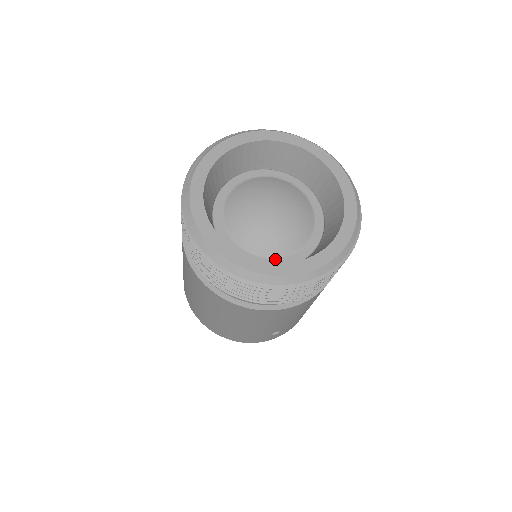
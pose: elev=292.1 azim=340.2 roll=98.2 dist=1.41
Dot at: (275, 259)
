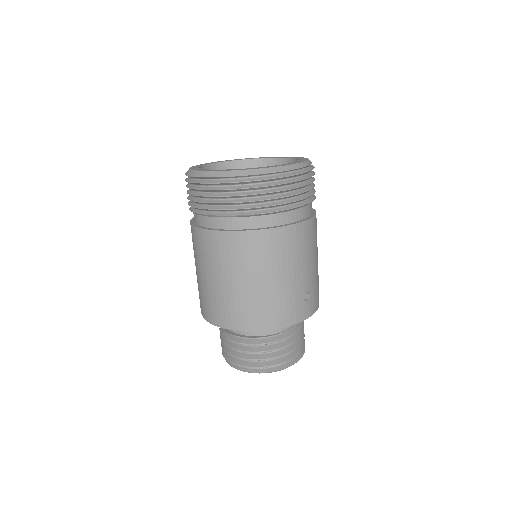
Dot at: occluded
